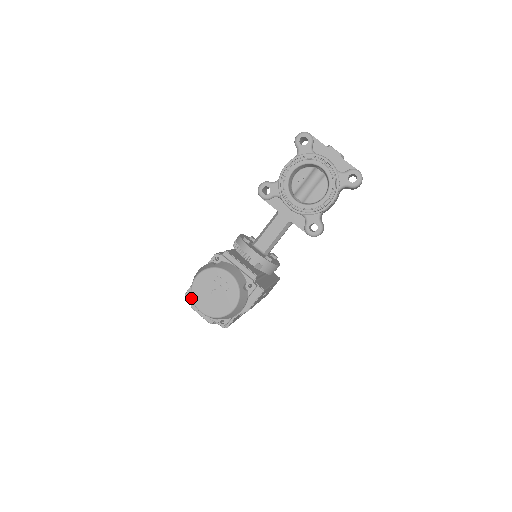
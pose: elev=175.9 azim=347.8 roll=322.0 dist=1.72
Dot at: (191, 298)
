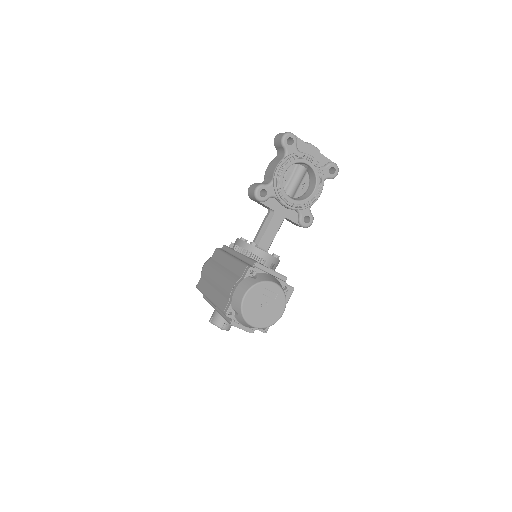
Dot at: (232, 316)
